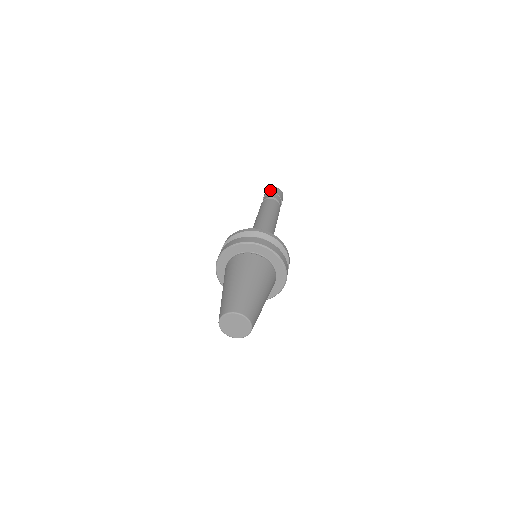
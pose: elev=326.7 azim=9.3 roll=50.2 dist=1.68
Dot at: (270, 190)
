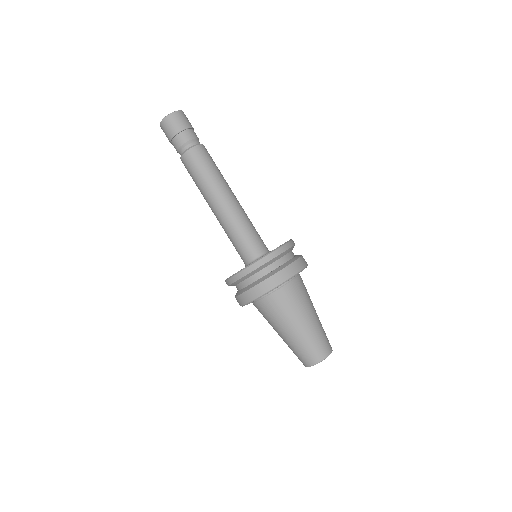
Dot at: (181, 121)
